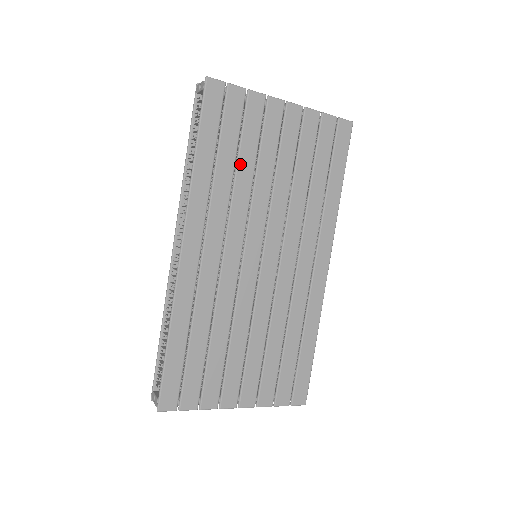
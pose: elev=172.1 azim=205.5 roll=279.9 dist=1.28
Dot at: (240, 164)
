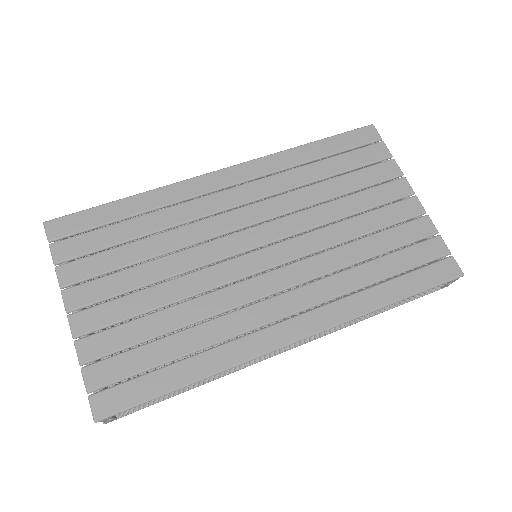
Dot at: (329, 182)
